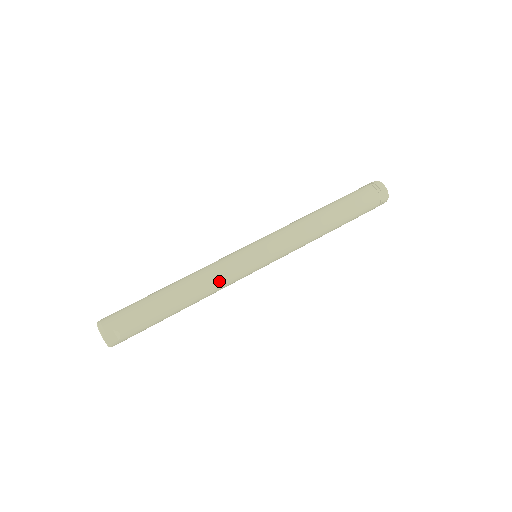
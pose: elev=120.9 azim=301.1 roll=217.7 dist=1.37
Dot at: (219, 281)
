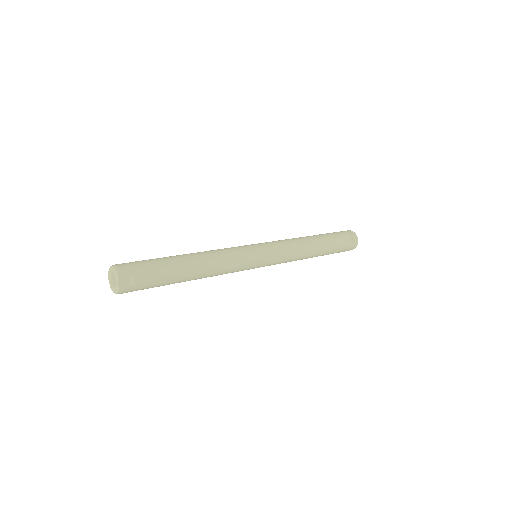
Dot at: (228, 263)
